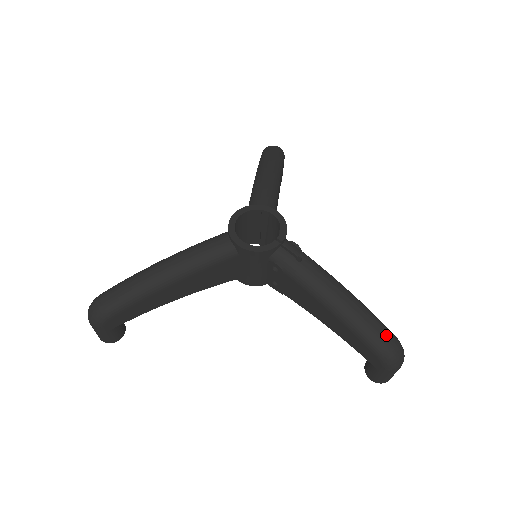
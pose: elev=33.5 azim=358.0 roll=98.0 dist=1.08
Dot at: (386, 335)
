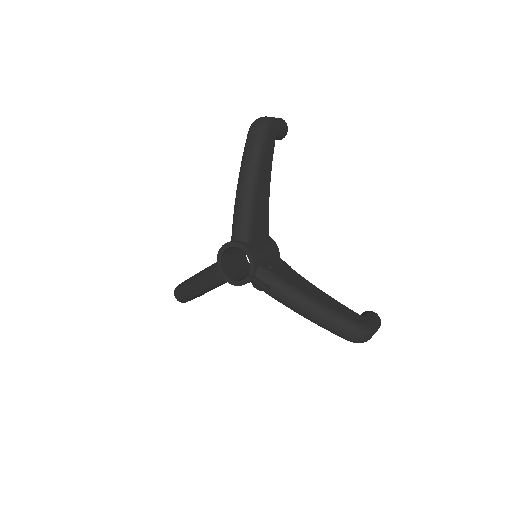
Dot at: (345, 331)
